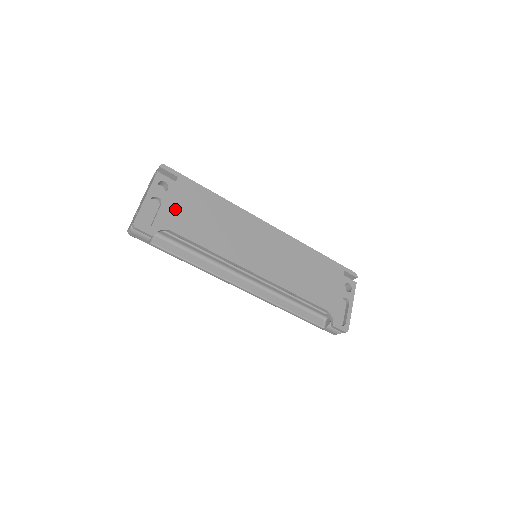
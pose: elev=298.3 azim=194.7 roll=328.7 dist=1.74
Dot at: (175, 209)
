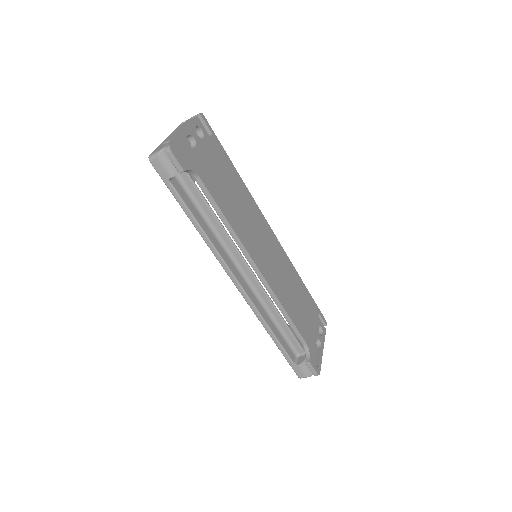
Dot at: (206, 160)
